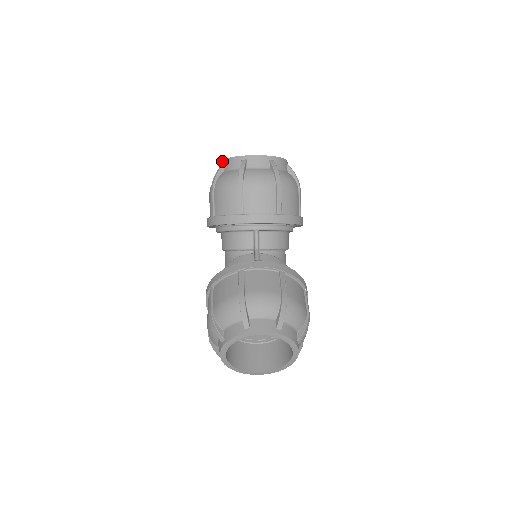
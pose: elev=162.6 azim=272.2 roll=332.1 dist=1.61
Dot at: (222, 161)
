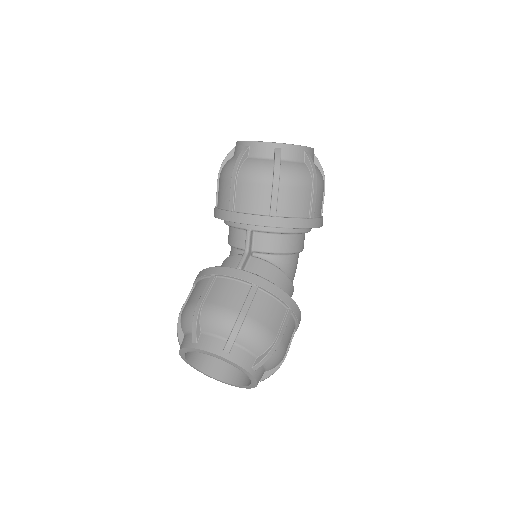
Dot at: occluded
